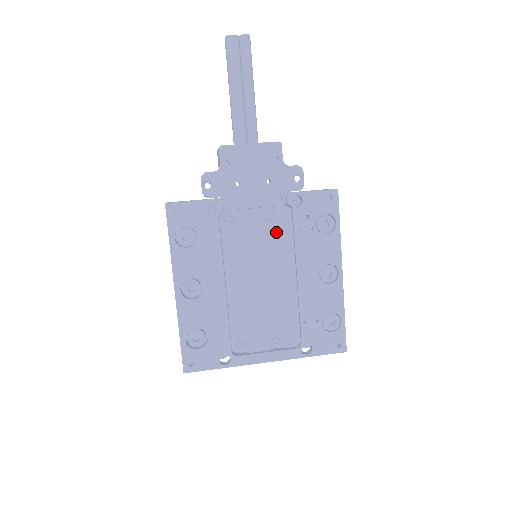
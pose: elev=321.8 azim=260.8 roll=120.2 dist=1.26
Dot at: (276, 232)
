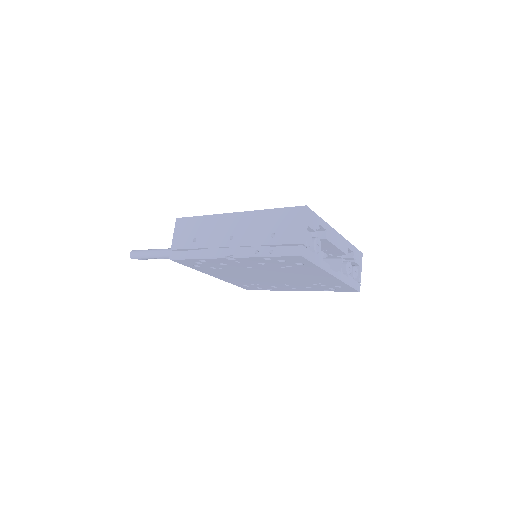
Dot at: occluded
